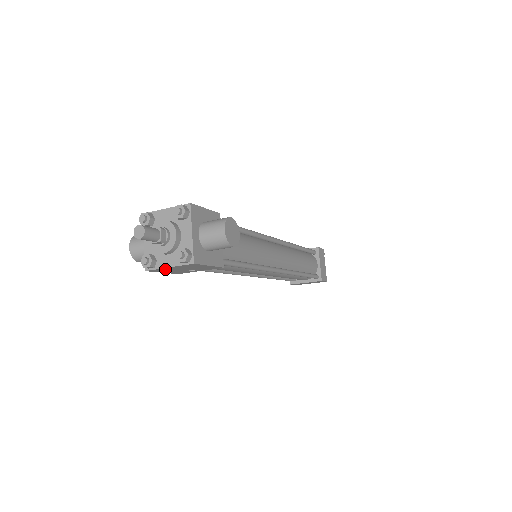
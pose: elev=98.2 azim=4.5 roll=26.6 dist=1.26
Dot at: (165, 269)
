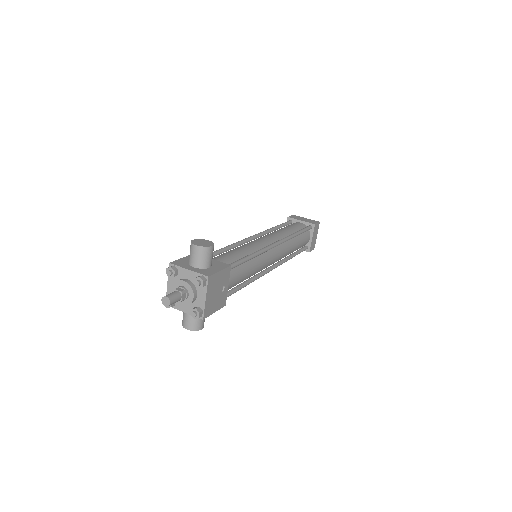
Dot at: (208, 305)
